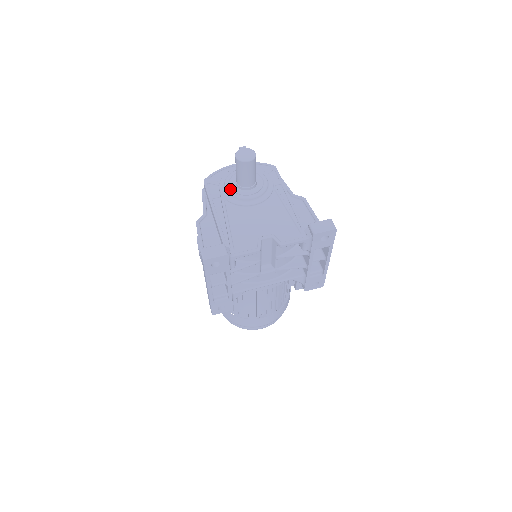
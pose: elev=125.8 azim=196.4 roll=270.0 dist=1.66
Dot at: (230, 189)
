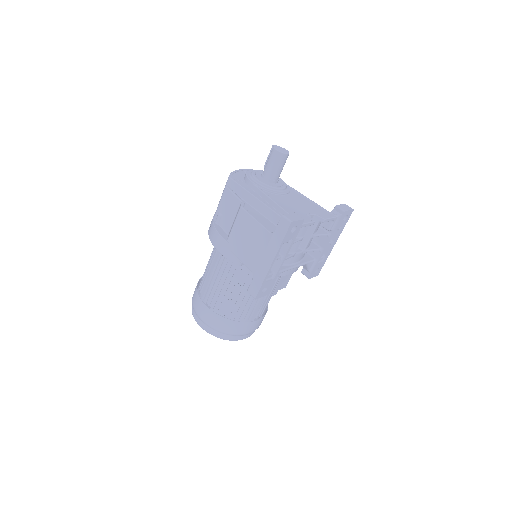
Dot at: (262, 181)
